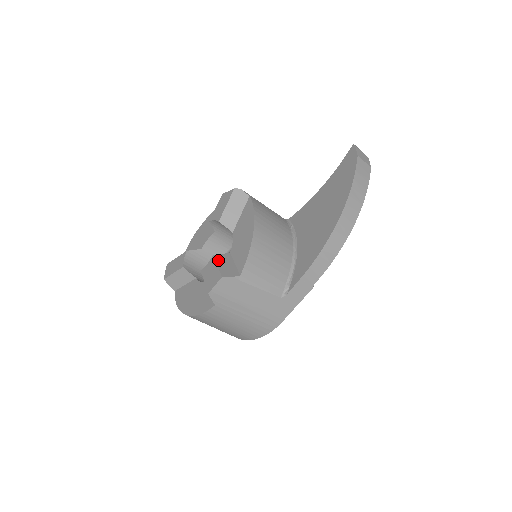
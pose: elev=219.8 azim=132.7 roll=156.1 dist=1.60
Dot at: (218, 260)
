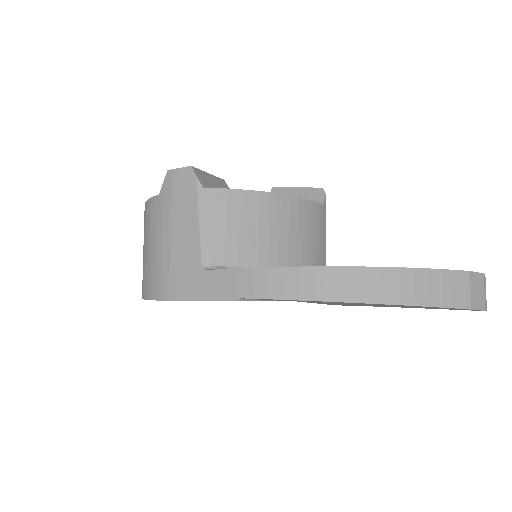
Dot at: (218, 179)
